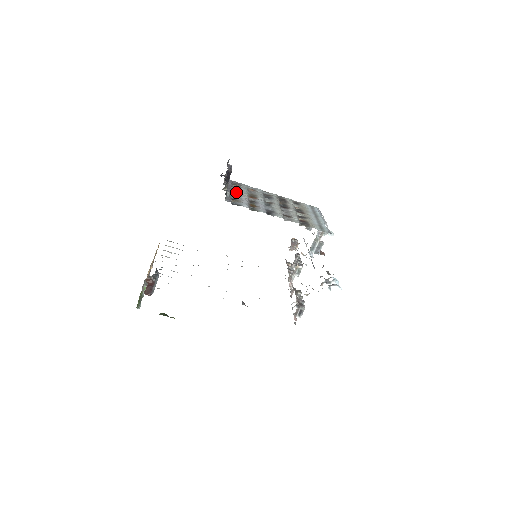
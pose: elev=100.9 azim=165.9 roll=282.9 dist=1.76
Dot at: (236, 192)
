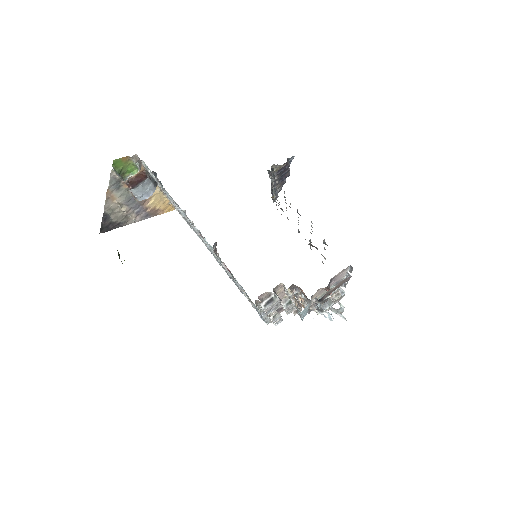
Dot at: (277, 200)
